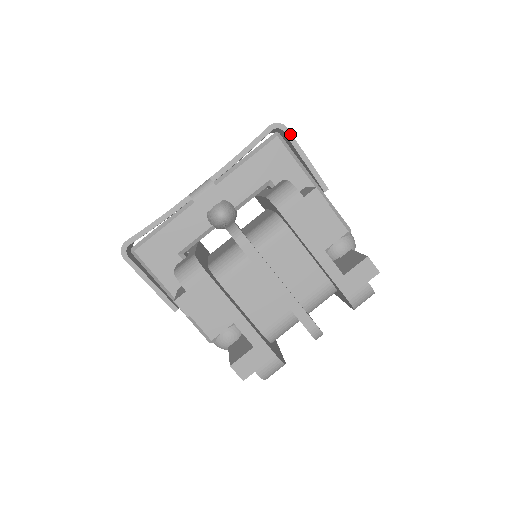
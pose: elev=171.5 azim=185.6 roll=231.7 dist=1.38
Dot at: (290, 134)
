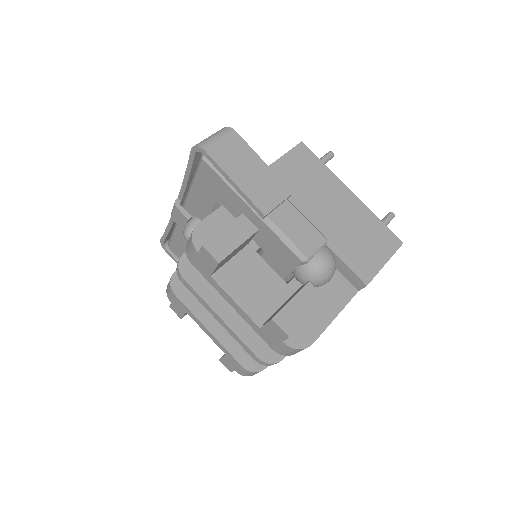
Dot at: (209, 157)
